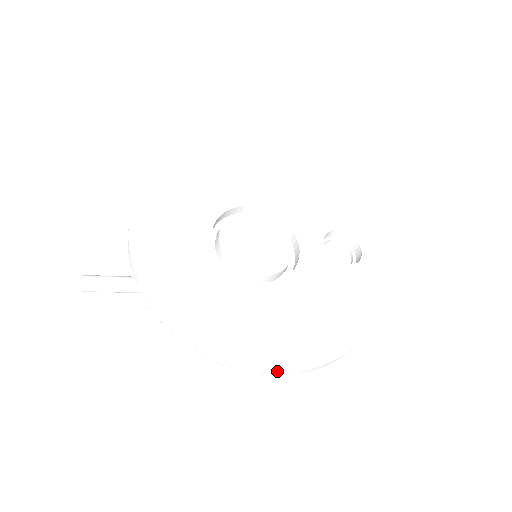
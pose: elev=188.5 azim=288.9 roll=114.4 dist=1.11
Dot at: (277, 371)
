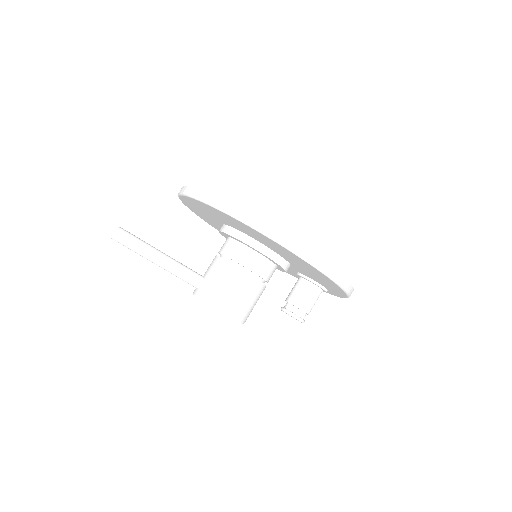
Dot at: (297, 242)
